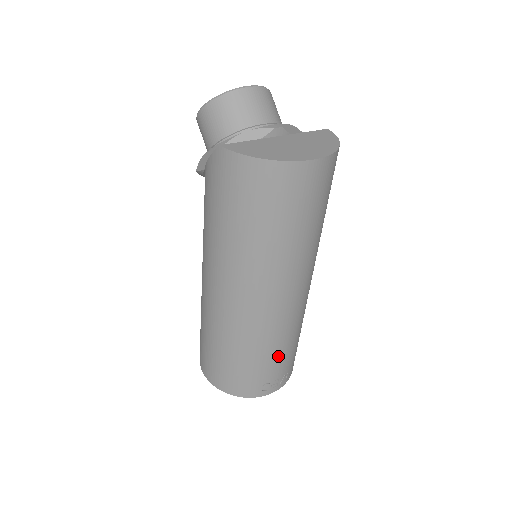
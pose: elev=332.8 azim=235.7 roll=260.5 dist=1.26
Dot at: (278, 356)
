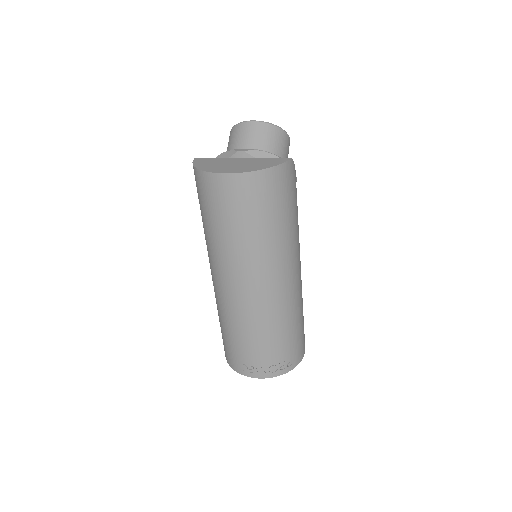
Dot at: (246, 341)
